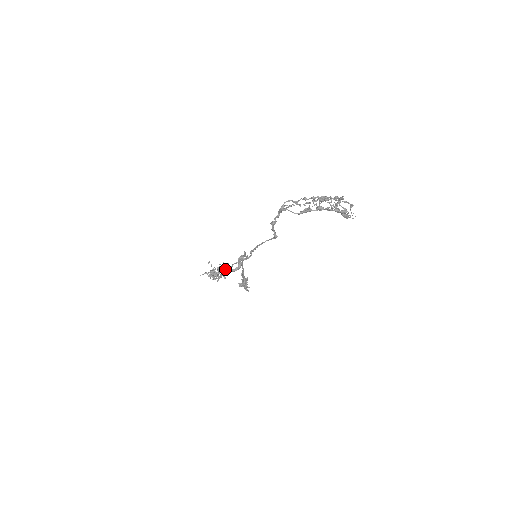
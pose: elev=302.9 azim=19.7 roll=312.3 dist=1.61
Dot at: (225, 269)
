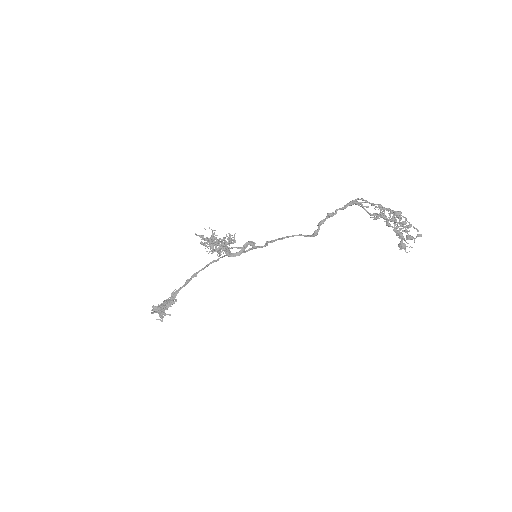
Dot at: (228, 244)
